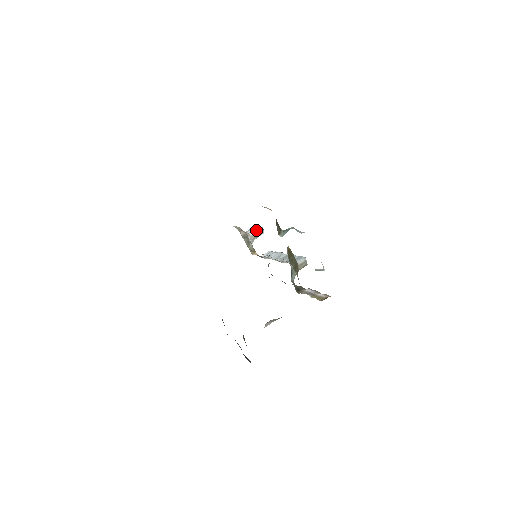
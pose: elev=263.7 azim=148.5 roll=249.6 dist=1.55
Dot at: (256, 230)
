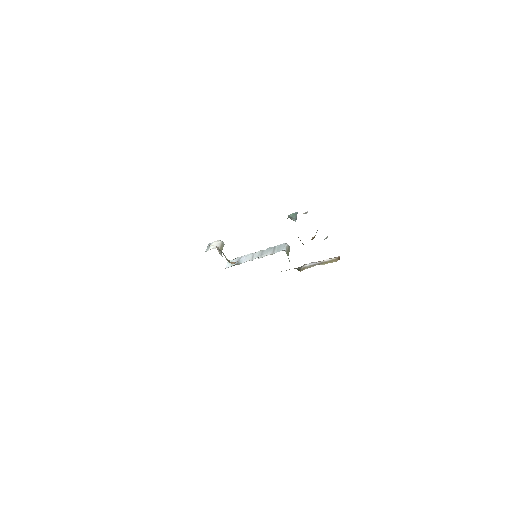
Dot at: (219, 243)
